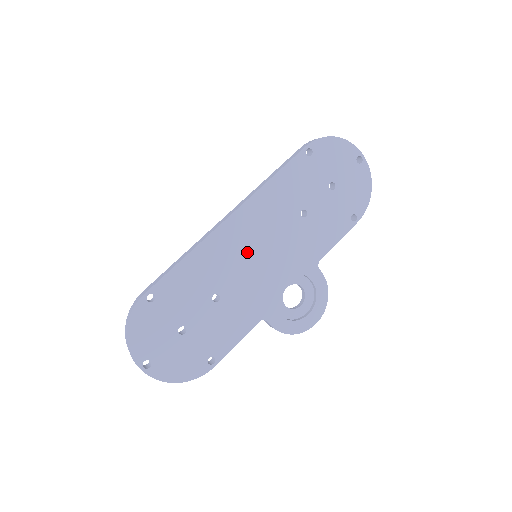
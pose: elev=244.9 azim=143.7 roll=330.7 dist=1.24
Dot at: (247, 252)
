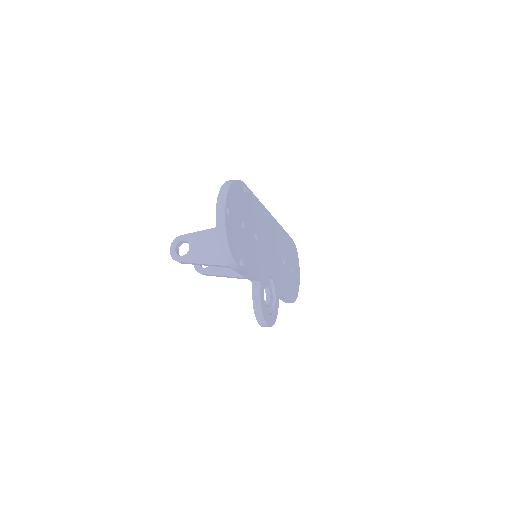
Dot at: (269, 240)
